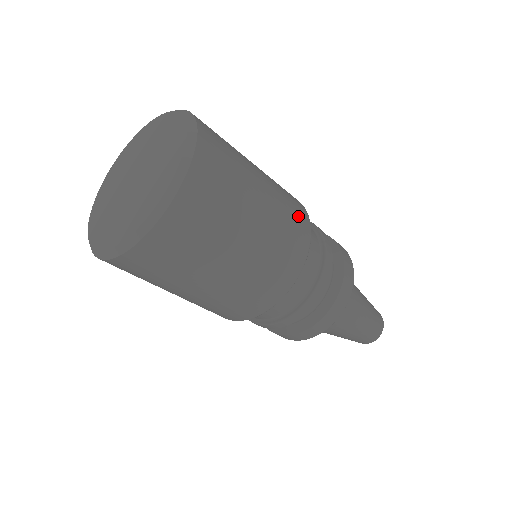
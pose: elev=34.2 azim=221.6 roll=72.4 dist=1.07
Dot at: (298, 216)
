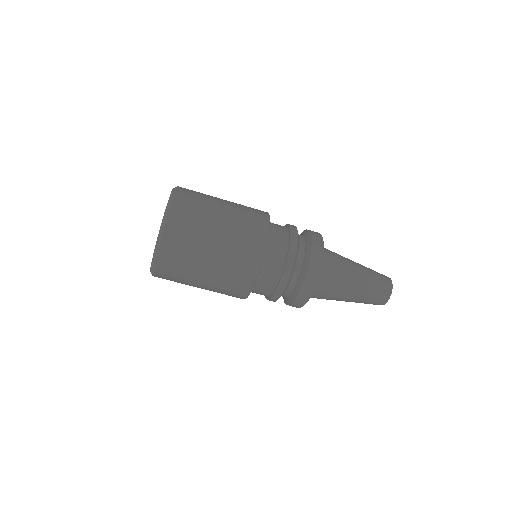
Dot at: (256, 222)
